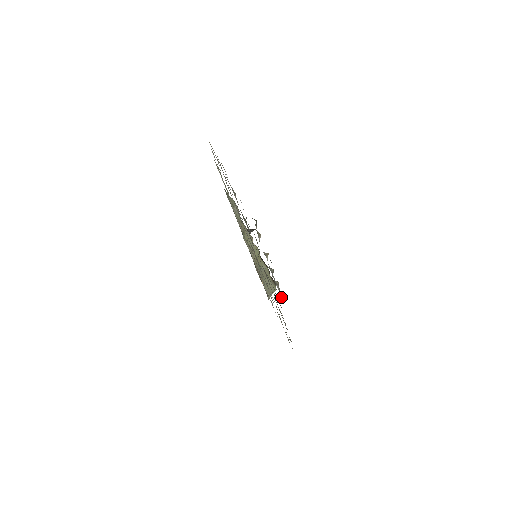
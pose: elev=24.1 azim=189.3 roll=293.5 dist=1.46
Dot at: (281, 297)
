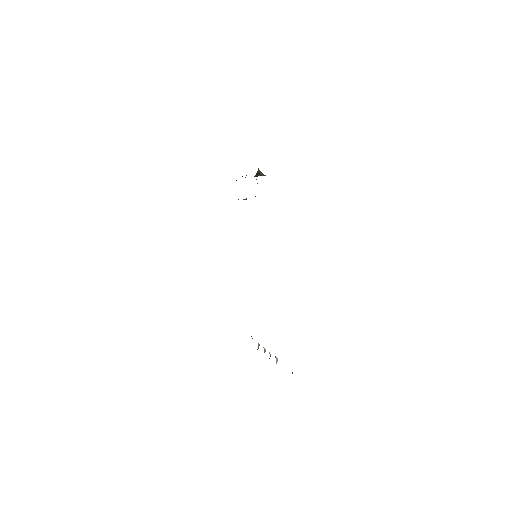
Dot at: occluded
